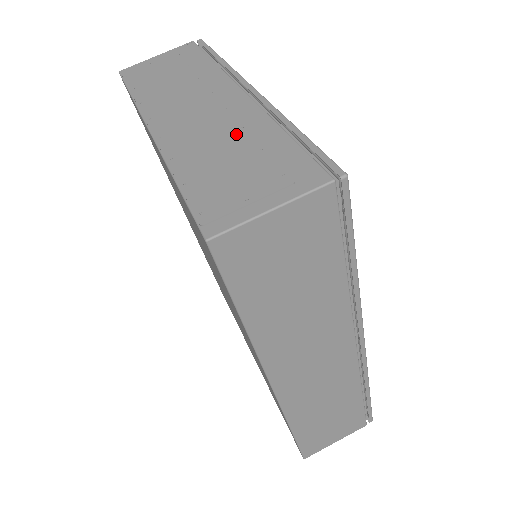
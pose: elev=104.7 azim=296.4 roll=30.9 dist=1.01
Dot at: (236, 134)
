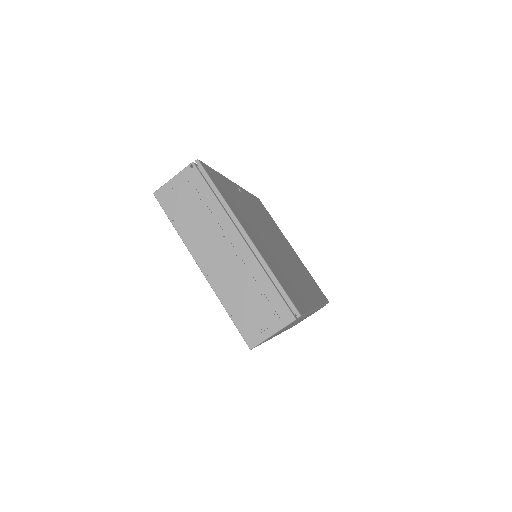
Dot at: (247, 280)
